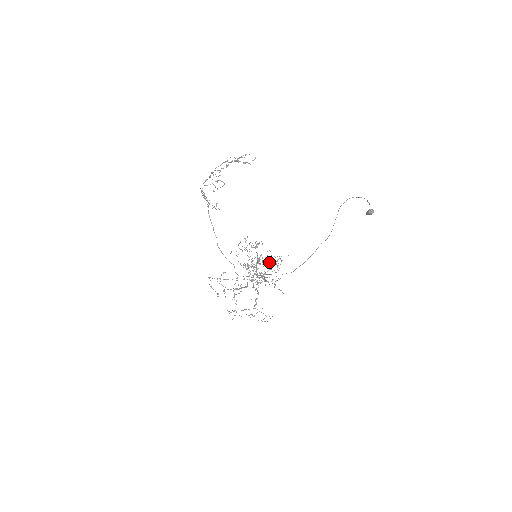
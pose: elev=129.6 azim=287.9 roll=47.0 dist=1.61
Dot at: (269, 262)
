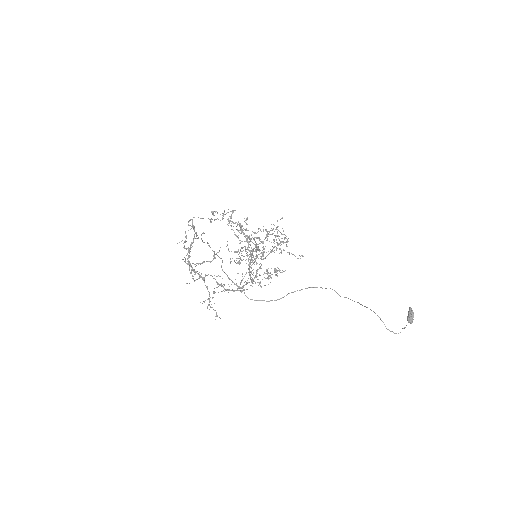
Dot at: (284, 238)
